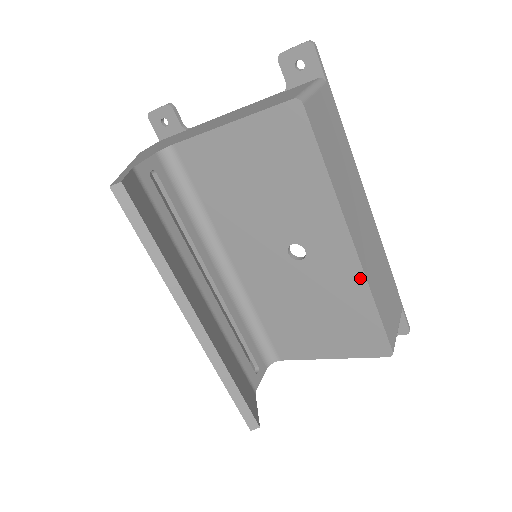
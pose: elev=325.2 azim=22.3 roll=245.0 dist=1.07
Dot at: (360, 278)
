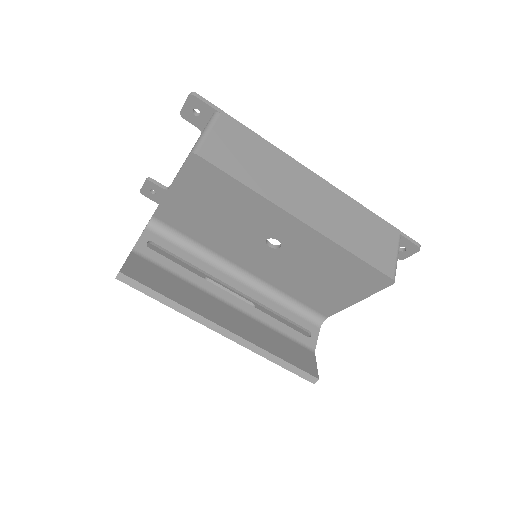
Dot at: (326, 241)
